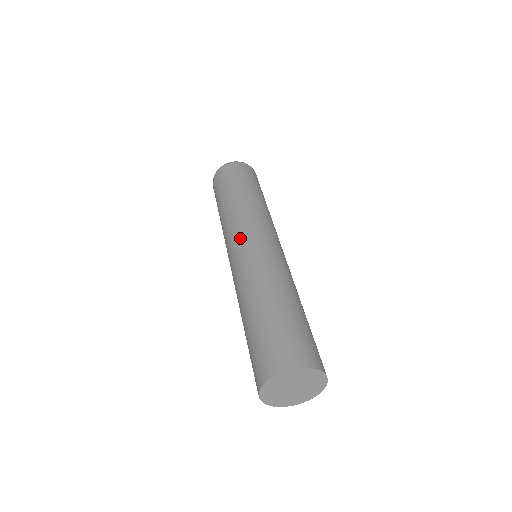
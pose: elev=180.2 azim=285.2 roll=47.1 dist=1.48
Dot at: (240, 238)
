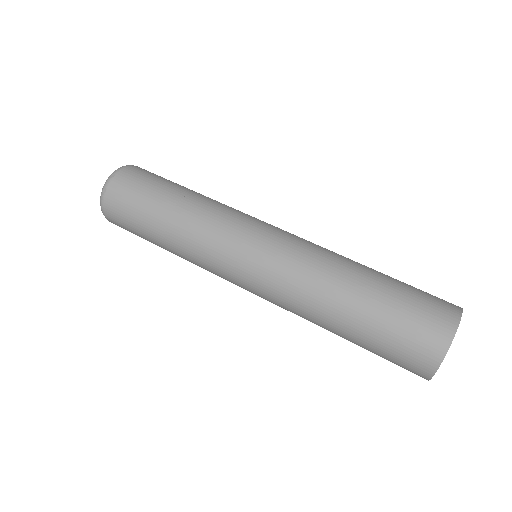
Dot at: (251, 231)
